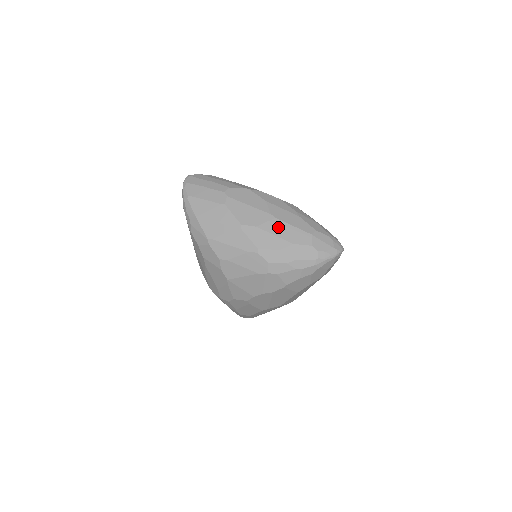
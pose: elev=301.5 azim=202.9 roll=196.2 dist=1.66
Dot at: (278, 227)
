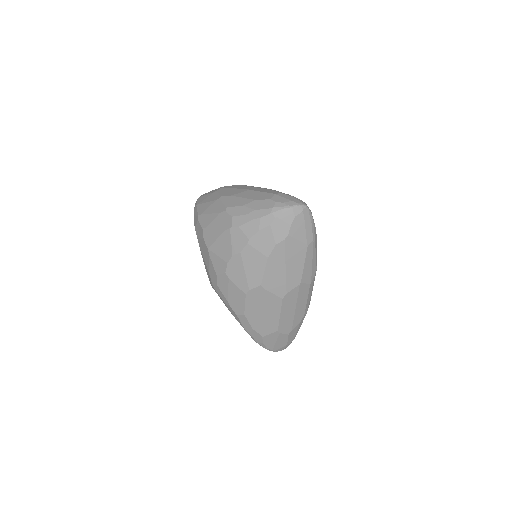
Dot at: (248, 194)
